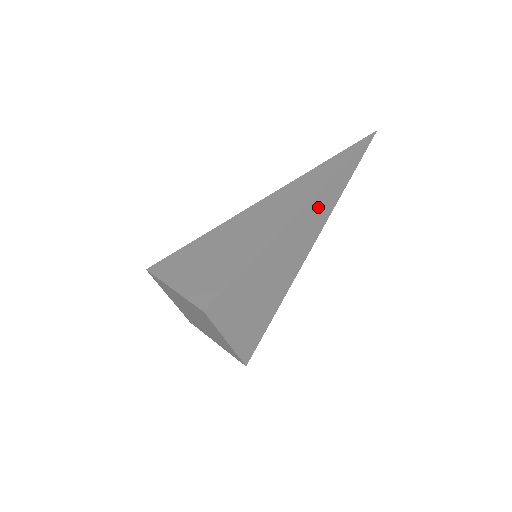
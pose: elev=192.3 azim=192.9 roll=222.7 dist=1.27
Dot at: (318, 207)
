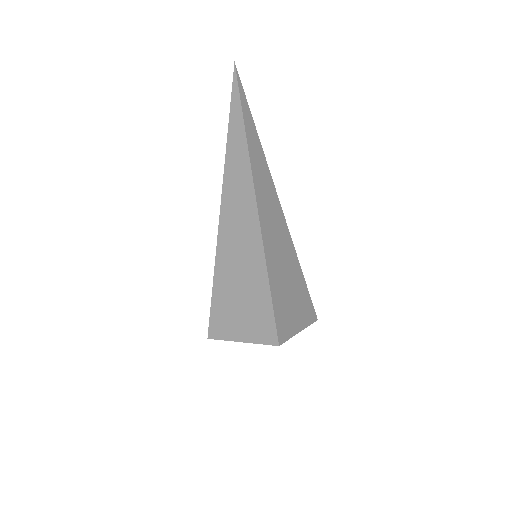
Dot at: (261, 185)
